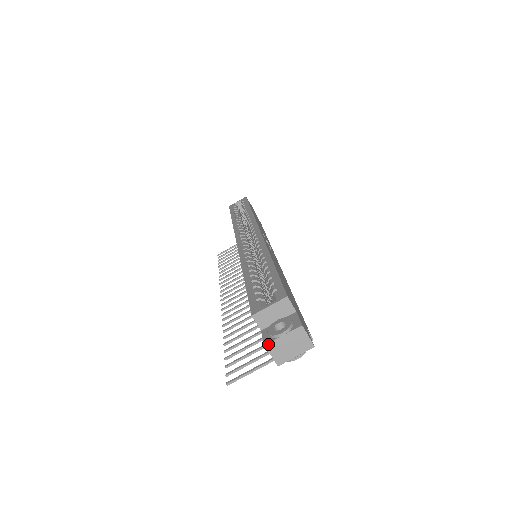
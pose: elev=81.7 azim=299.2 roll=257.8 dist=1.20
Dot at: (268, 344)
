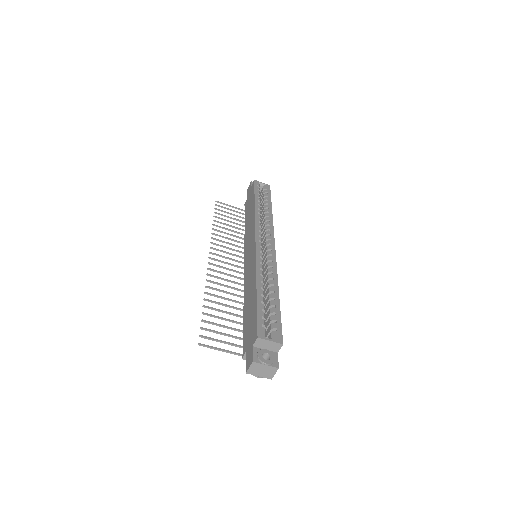
Dot at: (255, 362)
